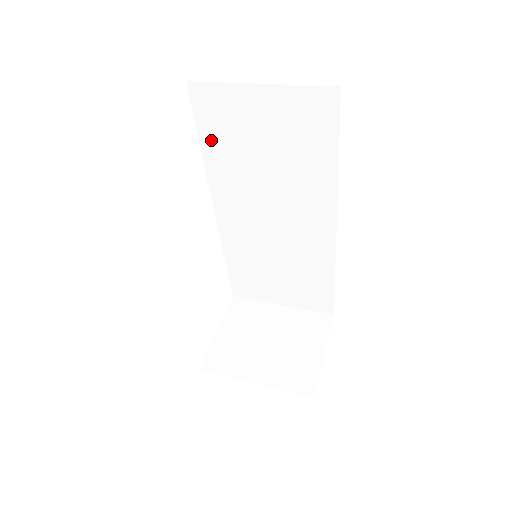
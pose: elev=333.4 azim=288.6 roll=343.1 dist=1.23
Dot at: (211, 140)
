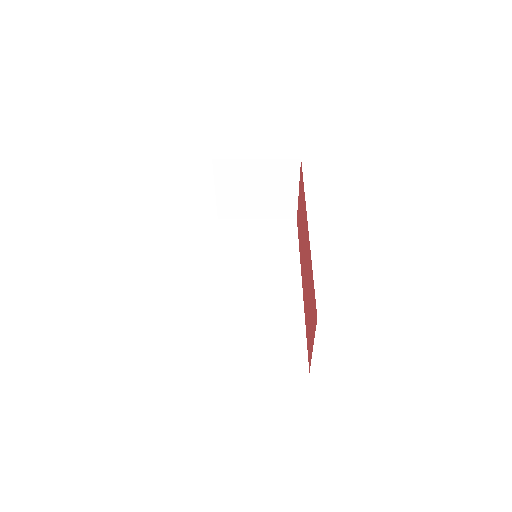
Dot at: (223, 242)
